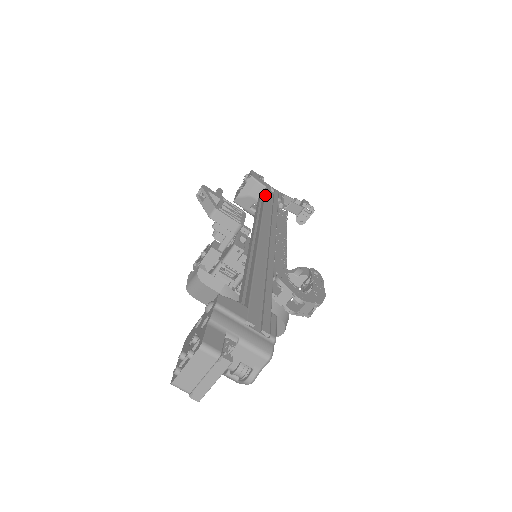
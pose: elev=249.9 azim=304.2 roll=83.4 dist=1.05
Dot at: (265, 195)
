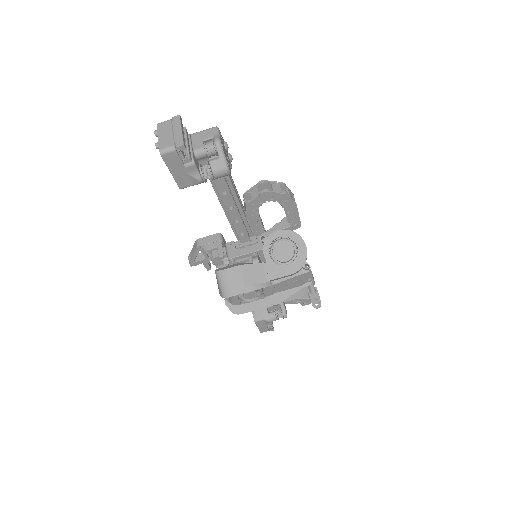
Dot at: occluded
